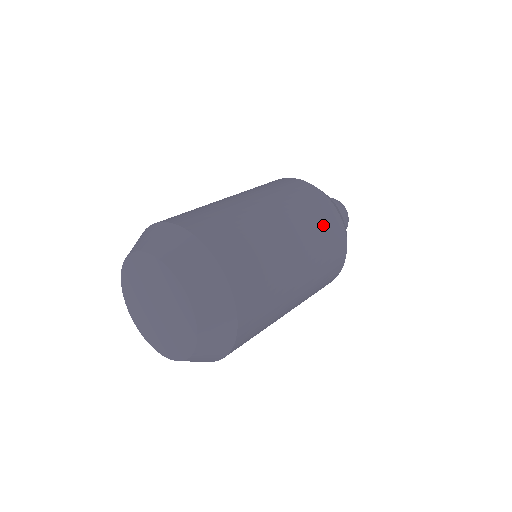
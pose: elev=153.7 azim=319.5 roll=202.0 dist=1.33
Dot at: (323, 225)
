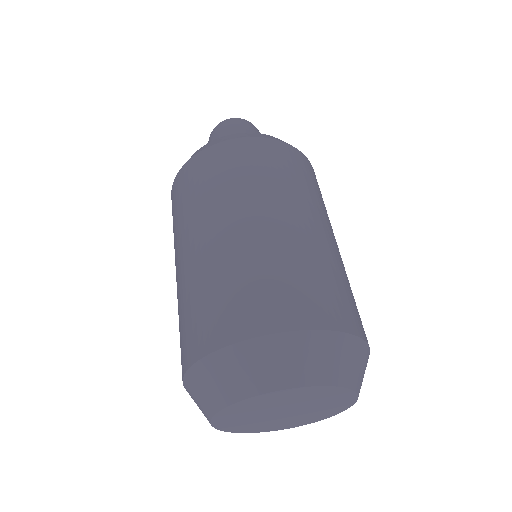
Dot at: (291, 170)
